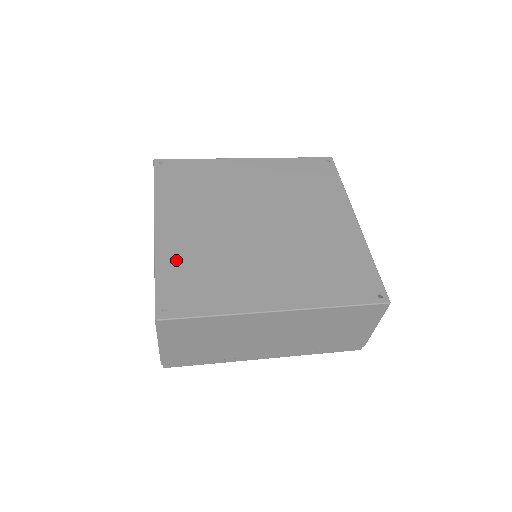
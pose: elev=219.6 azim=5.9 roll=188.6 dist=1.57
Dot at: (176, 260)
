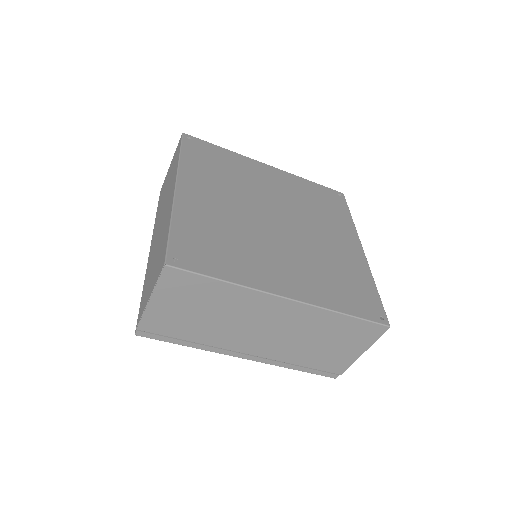
Dot at: (193, 220)
